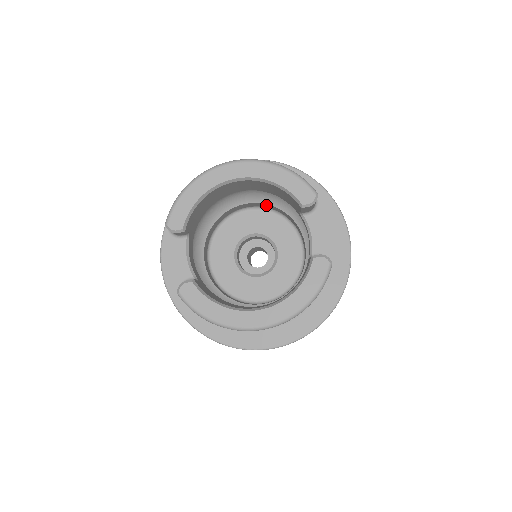
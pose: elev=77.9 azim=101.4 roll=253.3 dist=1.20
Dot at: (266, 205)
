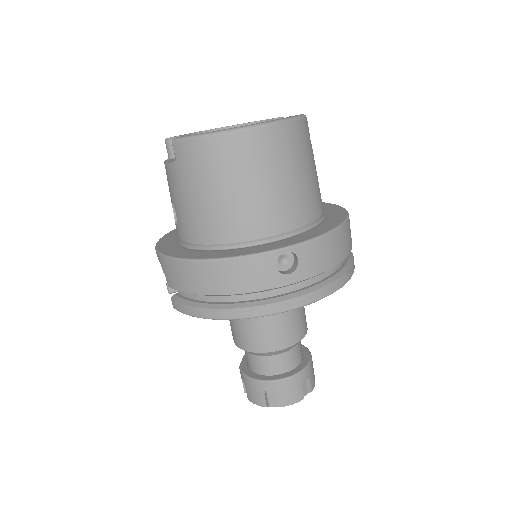
Dot at: occluded
